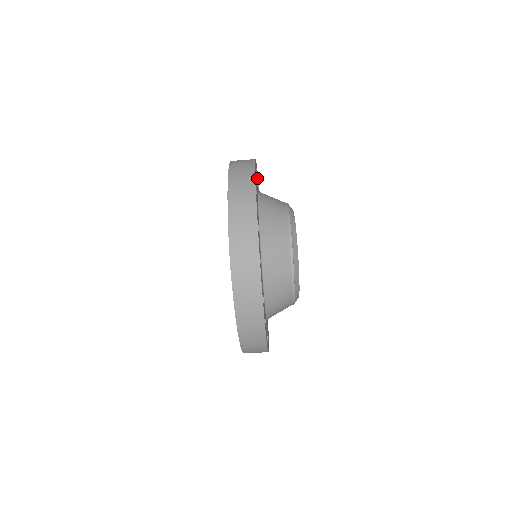
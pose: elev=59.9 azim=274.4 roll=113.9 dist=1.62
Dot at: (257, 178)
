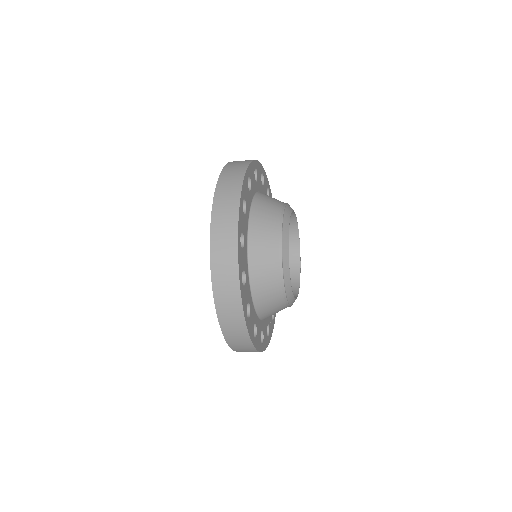
Dot at: (258, 177)
